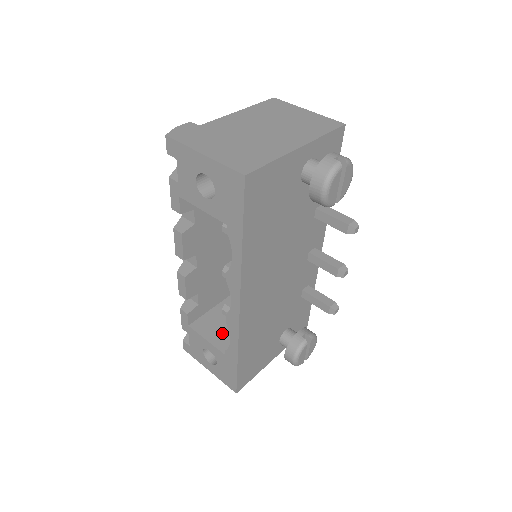
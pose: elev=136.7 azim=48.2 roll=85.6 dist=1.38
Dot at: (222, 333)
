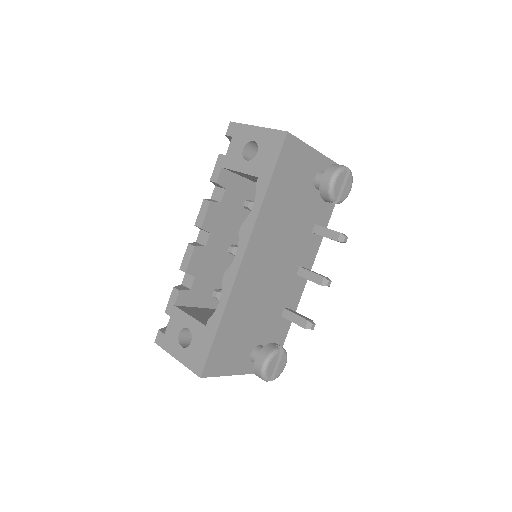
Dot at: (204, 318)
